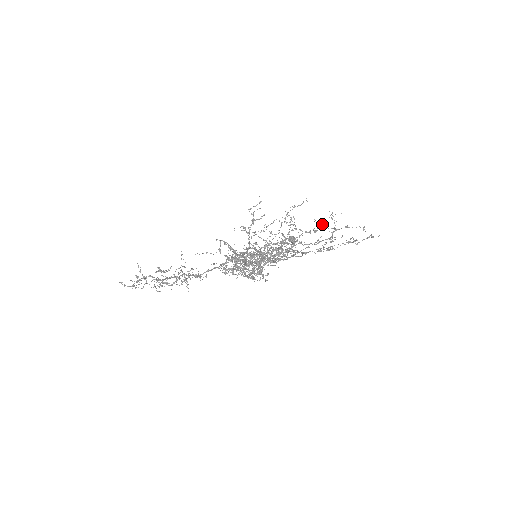
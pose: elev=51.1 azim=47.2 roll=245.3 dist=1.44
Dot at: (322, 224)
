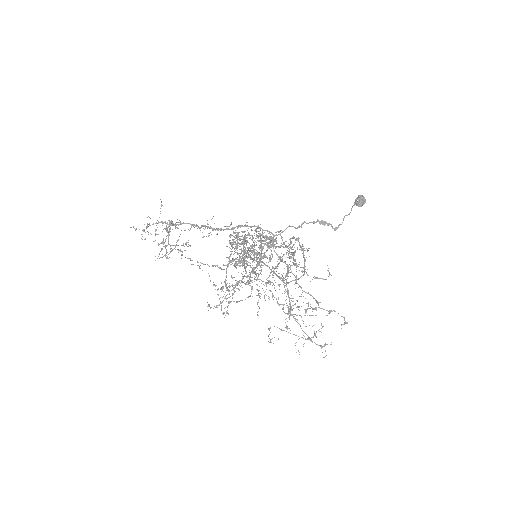
Dot at: occluded
